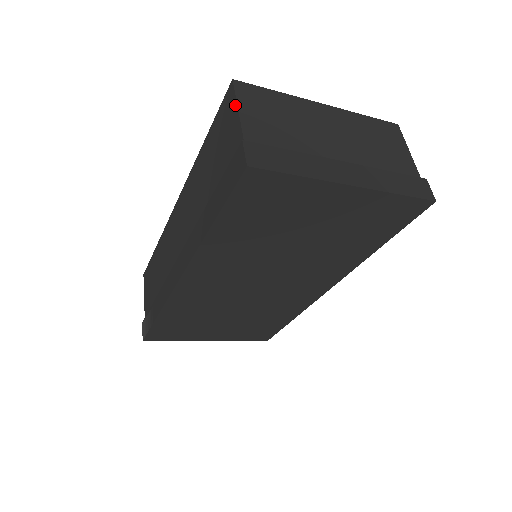
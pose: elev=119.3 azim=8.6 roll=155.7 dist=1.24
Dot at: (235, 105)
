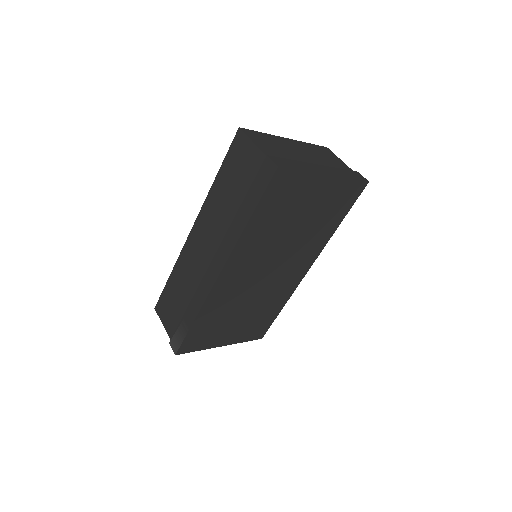
Dot at: (248, 140)
